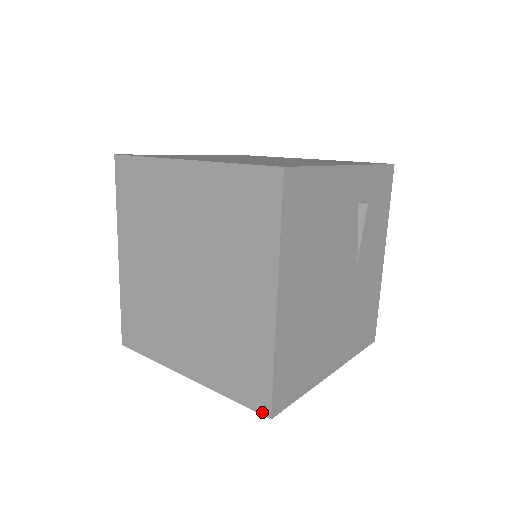
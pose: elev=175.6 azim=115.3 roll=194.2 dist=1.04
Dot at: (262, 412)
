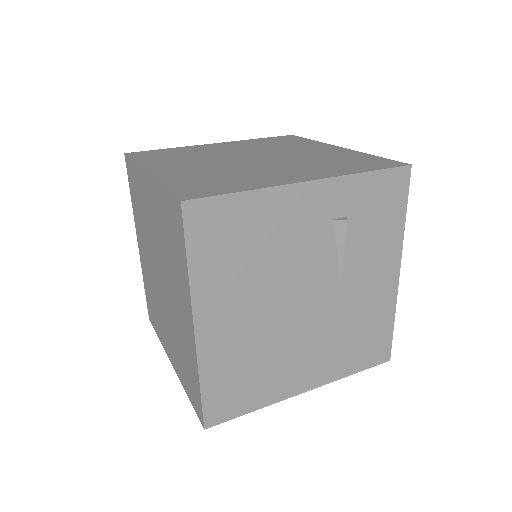
Dot at: (200, 420)
